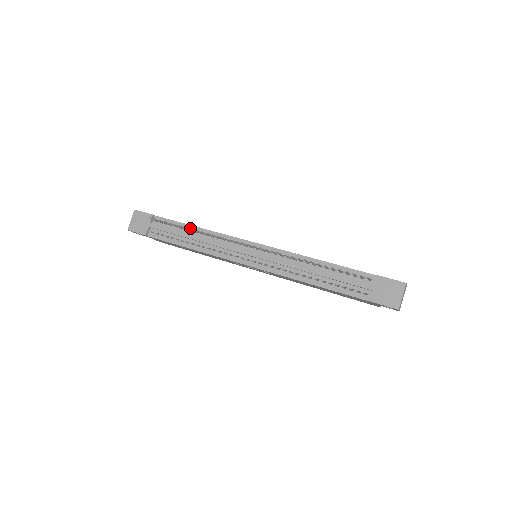
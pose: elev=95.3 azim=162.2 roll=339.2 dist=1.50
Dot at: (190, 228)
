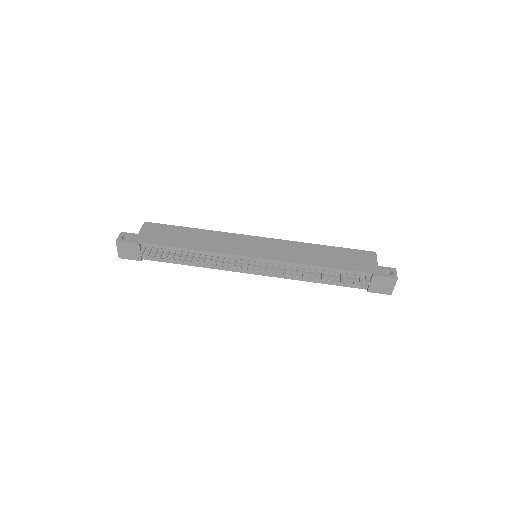
Dot at: (190, 262)
